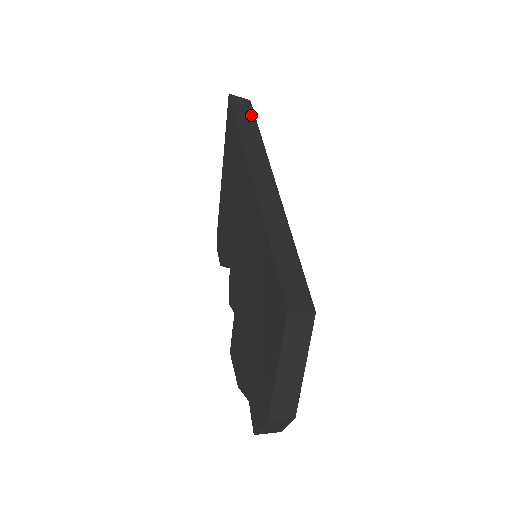
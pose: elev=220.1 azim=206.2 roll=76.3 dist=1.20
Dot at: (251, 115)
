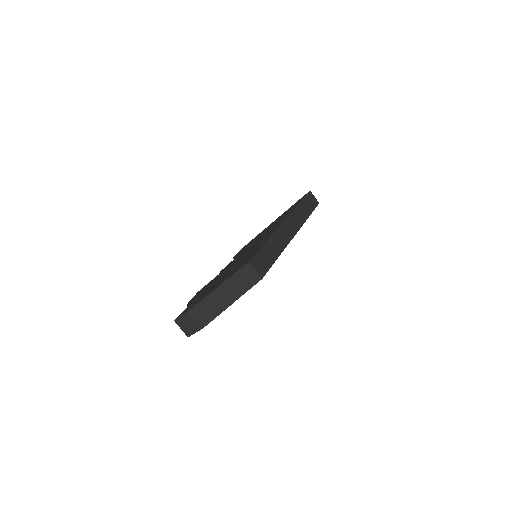
Dot at: (313, 206)
